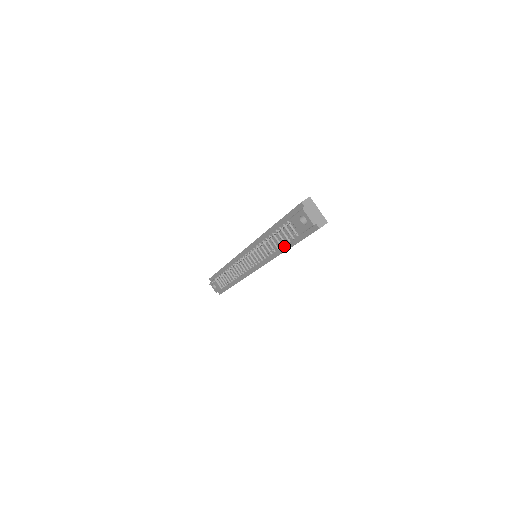
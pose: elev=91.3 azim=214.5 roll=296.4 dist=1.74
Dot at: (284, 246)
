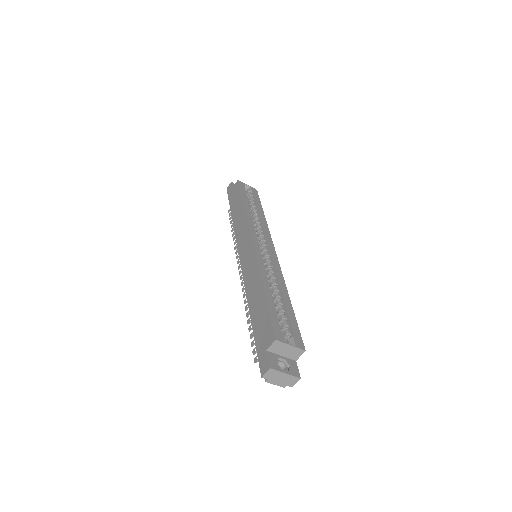
Dot at: occluded
